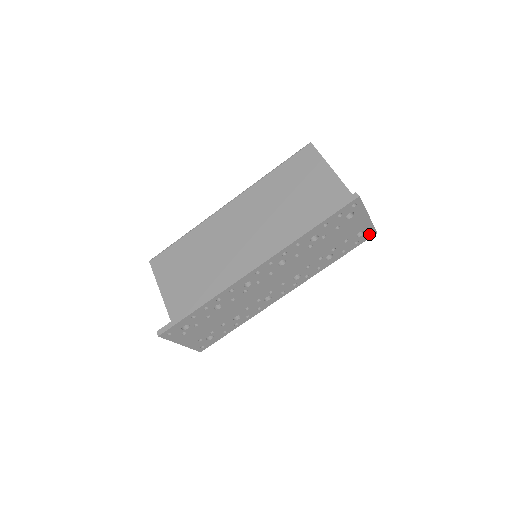
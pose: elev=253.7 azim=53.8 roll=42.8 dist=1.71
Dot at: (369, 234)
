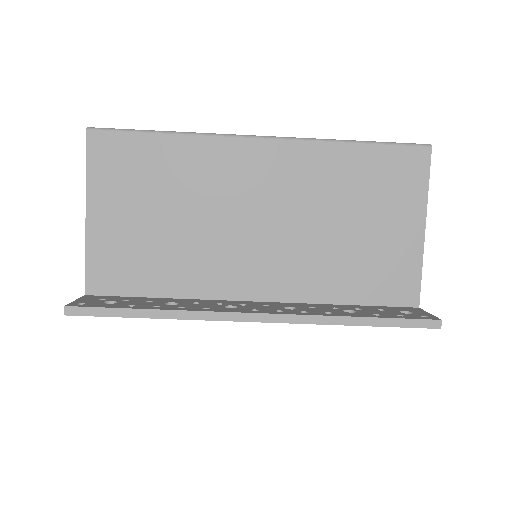
Dot at: occluded
